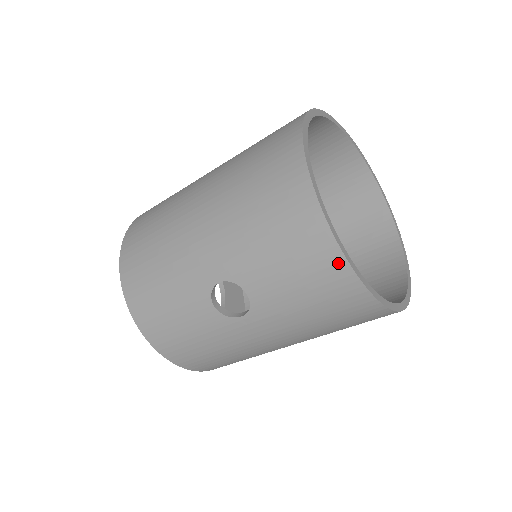
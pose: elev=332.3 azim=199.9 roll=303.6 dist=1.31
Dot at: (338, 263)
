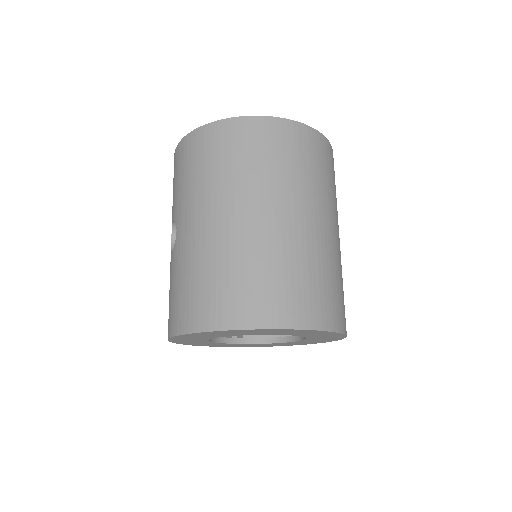
Dot at: (176, 153)
